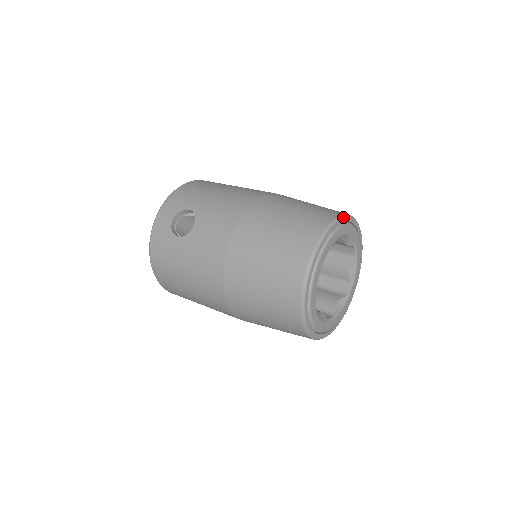
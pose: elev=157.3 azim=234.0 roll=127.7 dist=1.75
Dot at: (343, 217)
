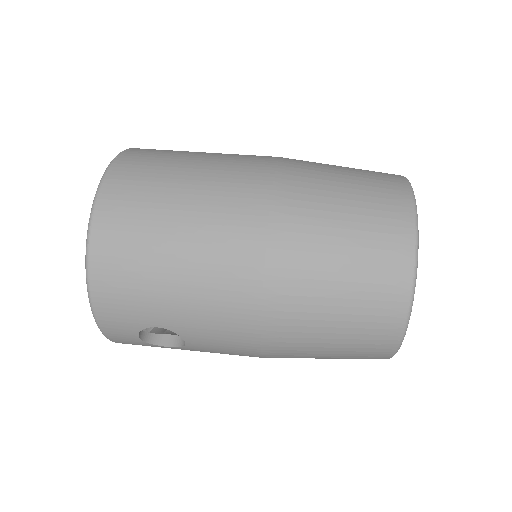
Dot at: (417, 267)
